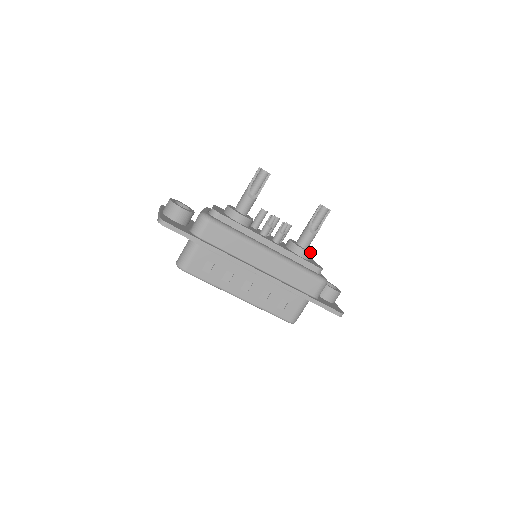
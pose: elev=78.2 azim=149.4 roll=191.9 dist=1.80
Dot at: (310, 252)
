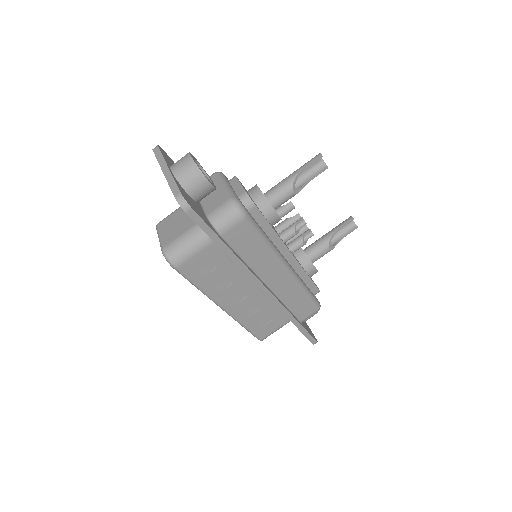
Dot at: occluded
